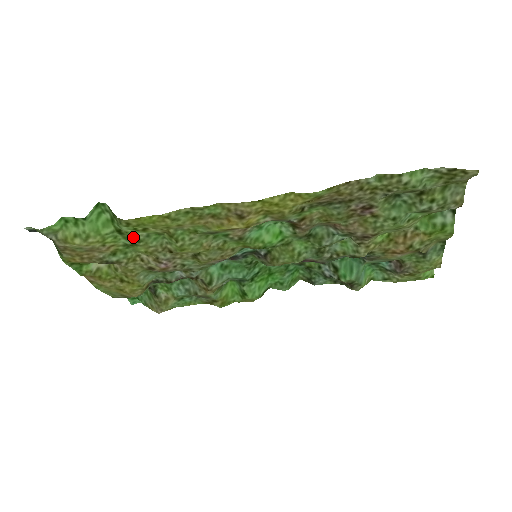
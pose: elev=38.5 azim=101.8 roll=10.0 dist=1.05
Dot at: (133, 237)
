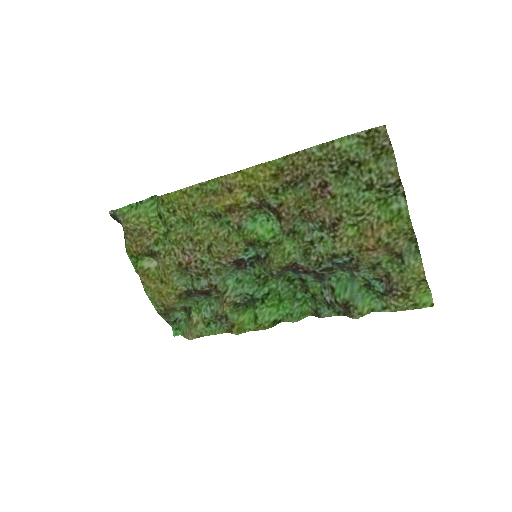
Dot at: (167, 221)
